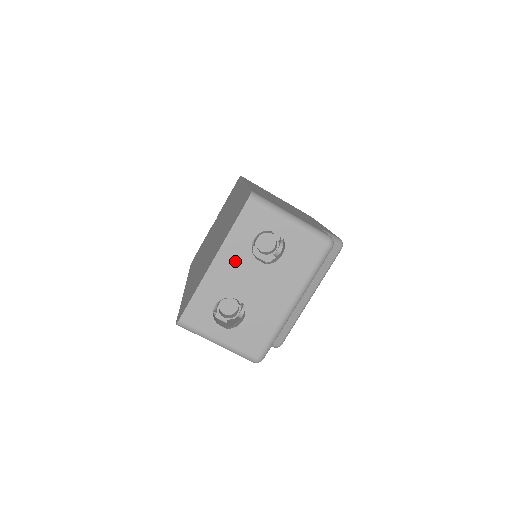
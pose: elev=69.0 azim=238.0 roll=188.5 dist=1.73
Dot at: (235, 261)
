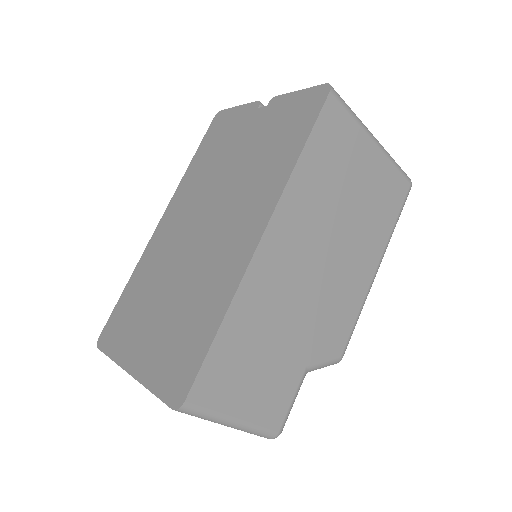
Dot at: occluded
